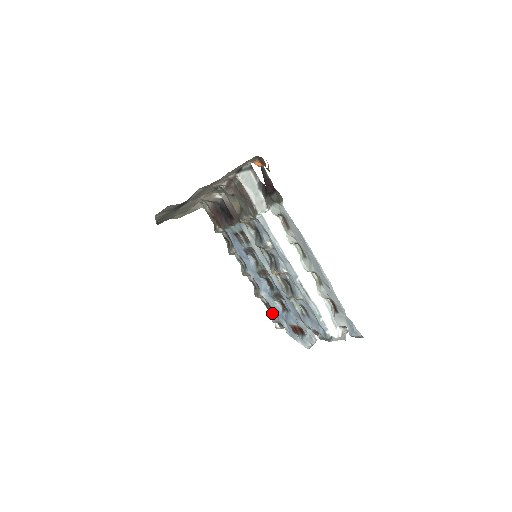
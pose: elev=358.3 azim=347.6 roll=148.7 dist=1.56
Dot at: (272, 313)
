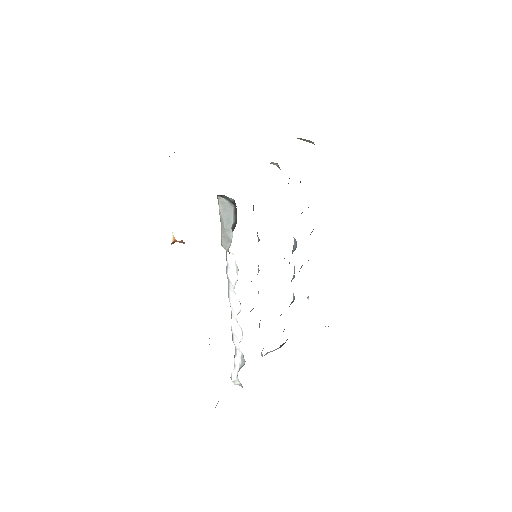
Dot at: occluded
